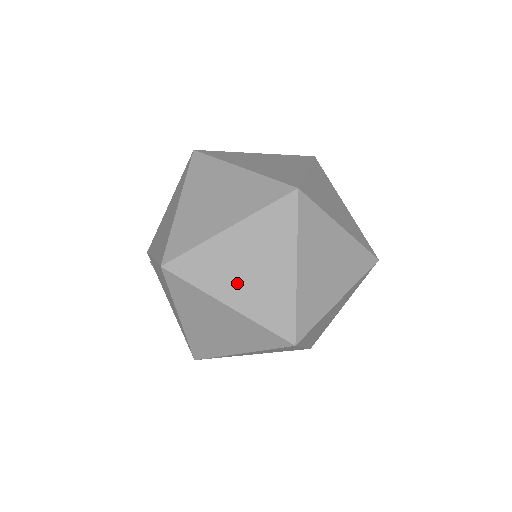
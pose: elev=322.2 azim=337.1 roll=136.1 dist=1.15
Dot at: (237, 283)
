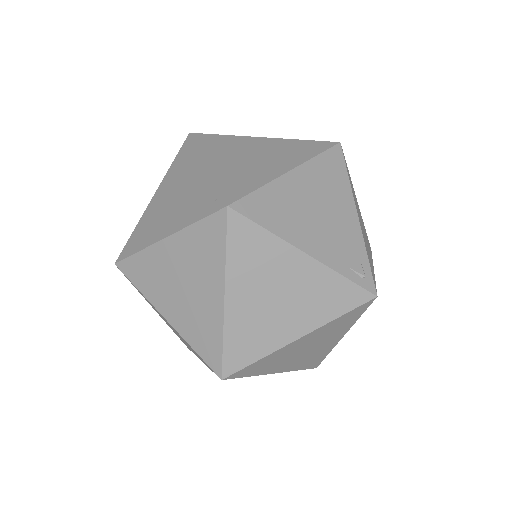
Dot at: occluded
